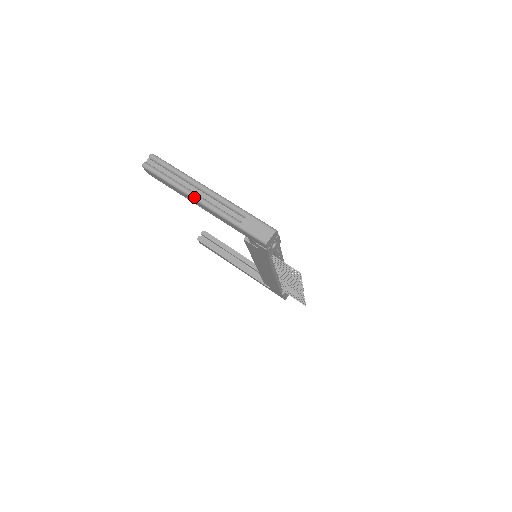
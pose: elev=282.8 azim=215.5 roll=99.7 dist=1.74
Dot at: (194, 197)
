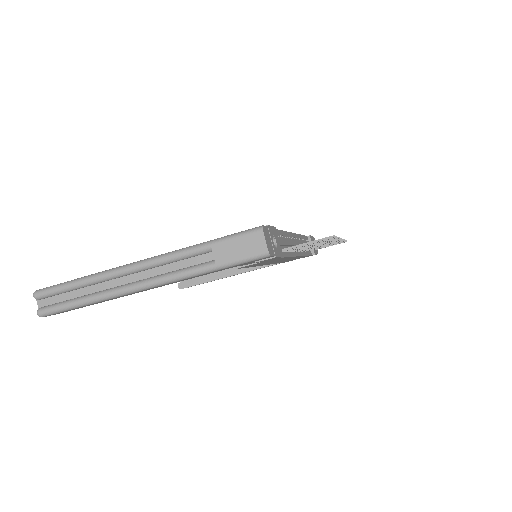
Dot at: (131, 290)
